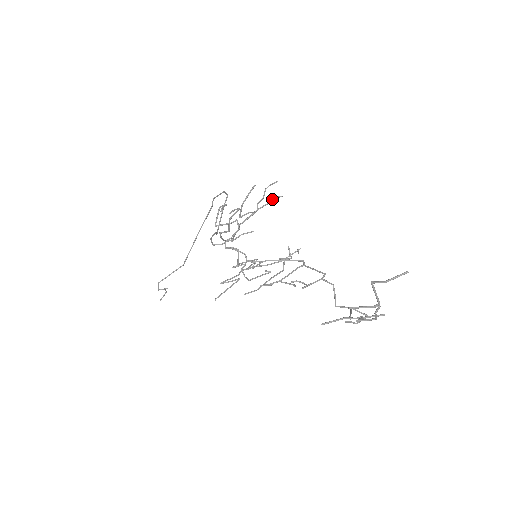
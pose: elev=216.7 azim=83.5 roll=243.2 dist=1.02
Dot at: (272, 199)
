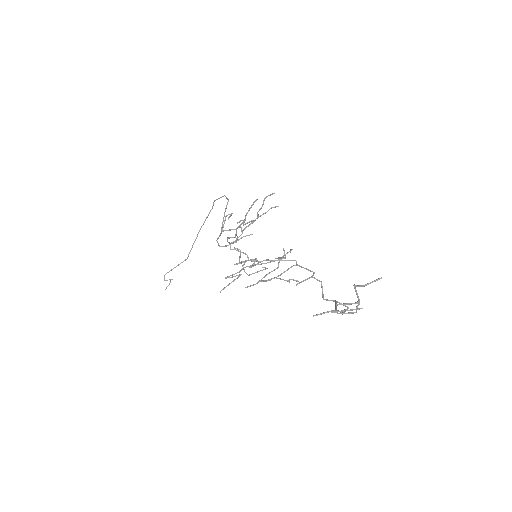
Dot at: (270, 208)
